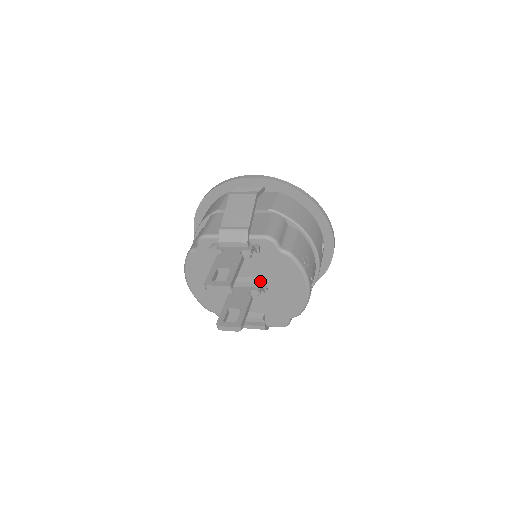
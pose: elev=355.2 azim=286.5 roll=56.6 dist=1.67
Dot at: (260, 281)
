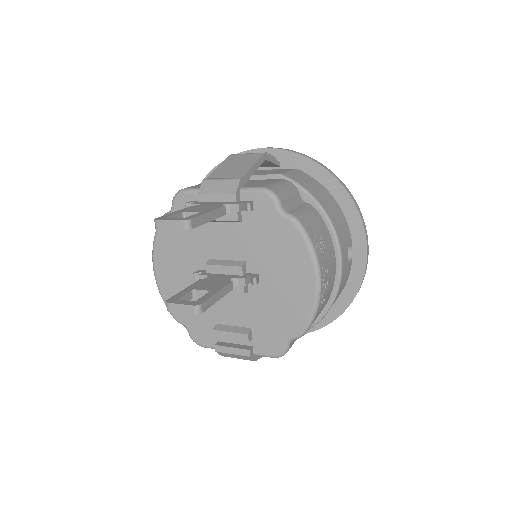
Dot at: (250, 268)
